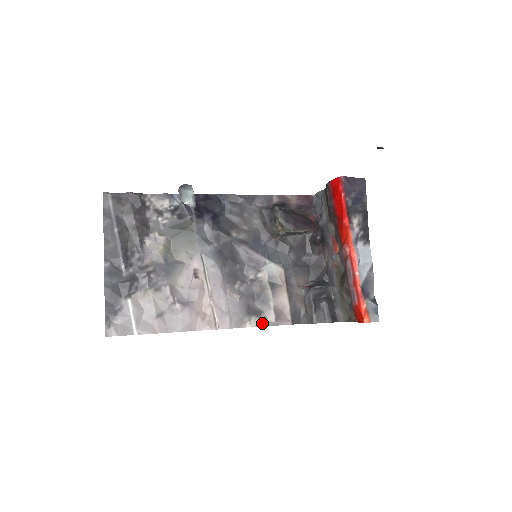
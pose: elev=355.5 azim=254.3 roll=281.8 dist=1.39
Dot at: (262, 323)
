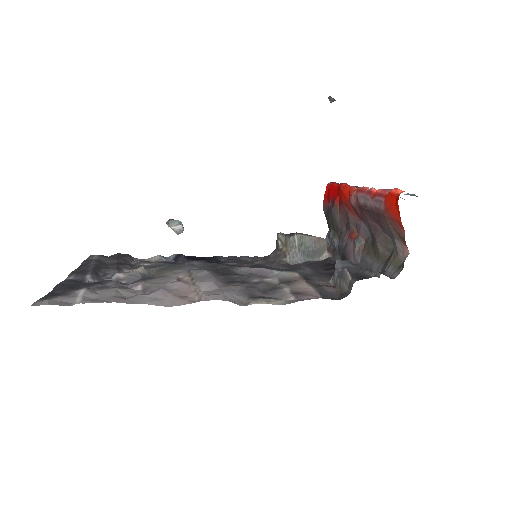
Dot at: (275, 302)
